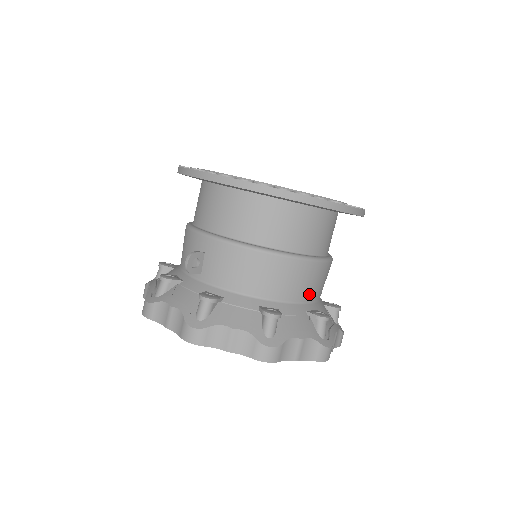
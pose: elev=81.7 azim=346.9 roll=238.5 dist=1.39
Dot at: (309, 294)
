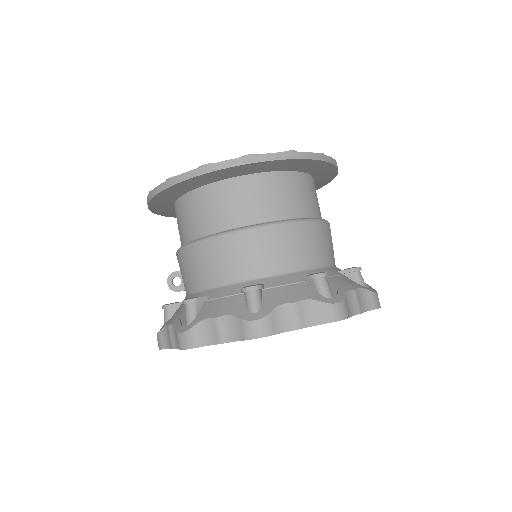
Dot at: (247, 270)
